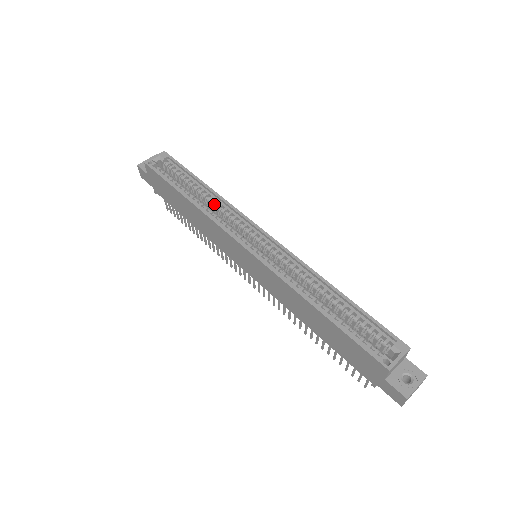
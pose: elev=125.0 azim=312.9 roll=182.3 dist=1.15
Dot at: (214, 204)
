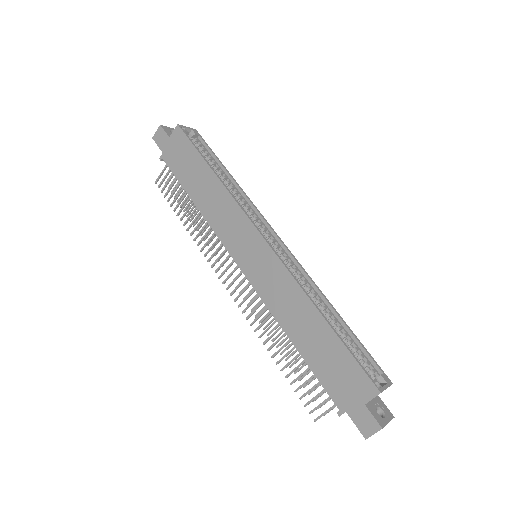
Dot at: (235, 193)
